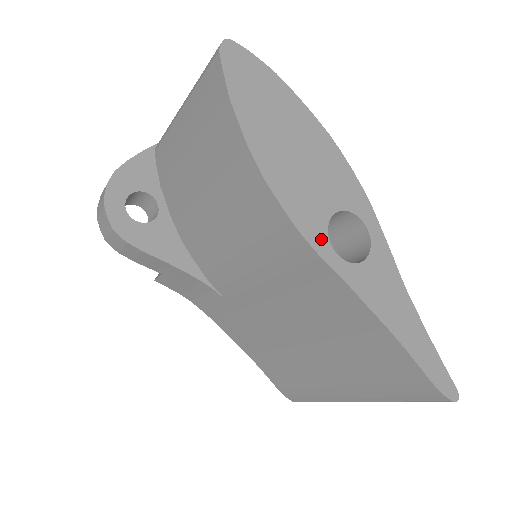
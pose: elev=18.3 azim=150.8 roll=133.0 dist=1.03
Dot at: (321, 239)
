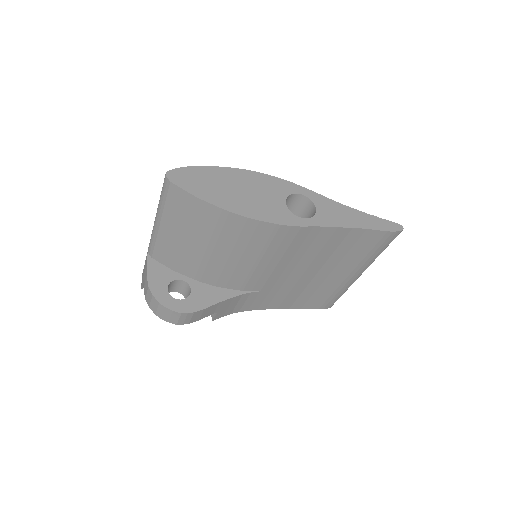
Dot at: (294, 219)
